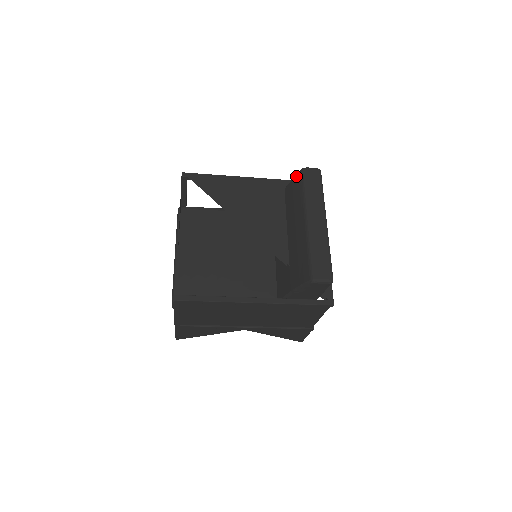
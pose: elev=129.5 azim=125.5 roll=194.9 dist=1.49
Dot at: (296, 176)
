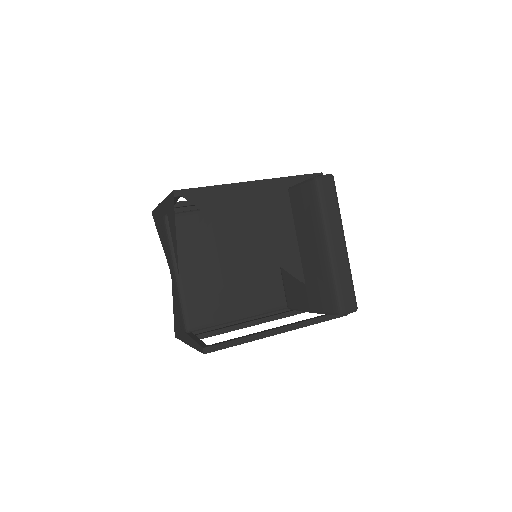
Dot at: (307, 184)
